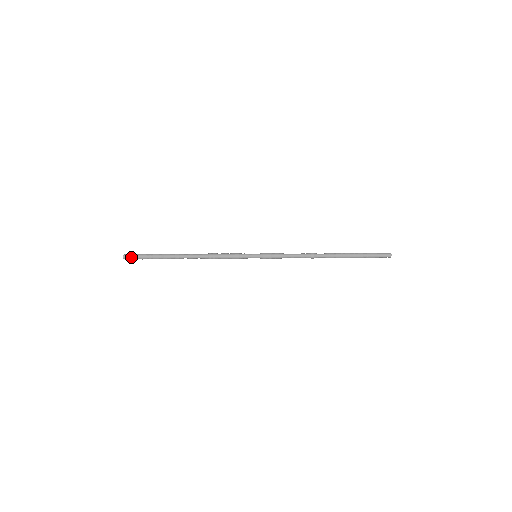
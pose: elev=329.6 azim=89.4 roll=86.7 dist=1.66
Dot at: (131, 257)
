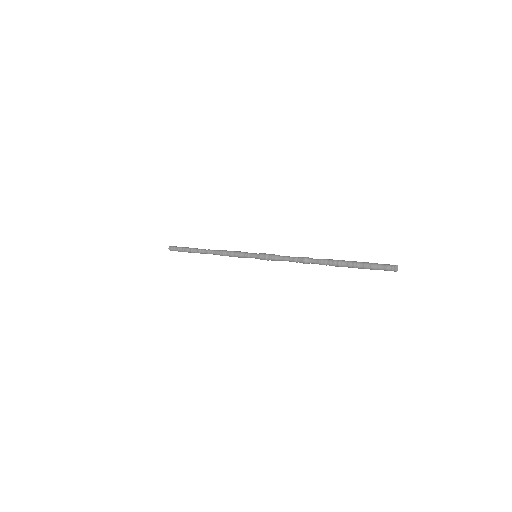
Dot at: (173, 250)
